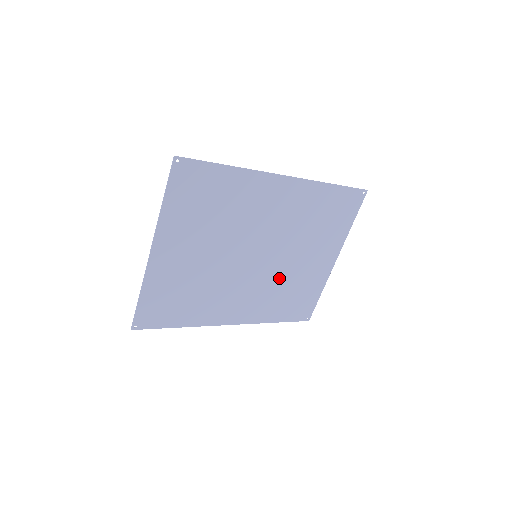
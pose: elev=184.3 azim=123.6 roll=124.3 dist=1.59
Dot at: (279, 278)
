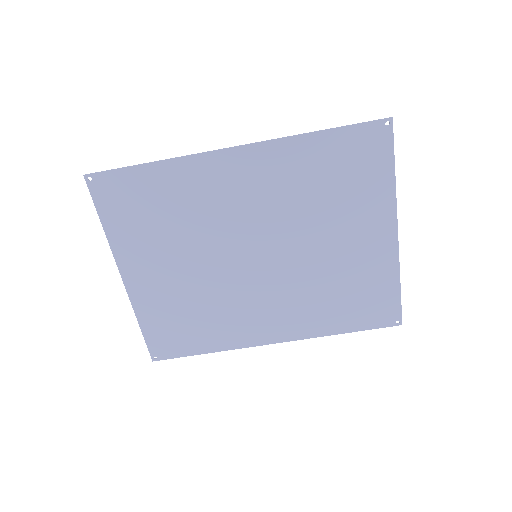
Dot at: (310, 276)
